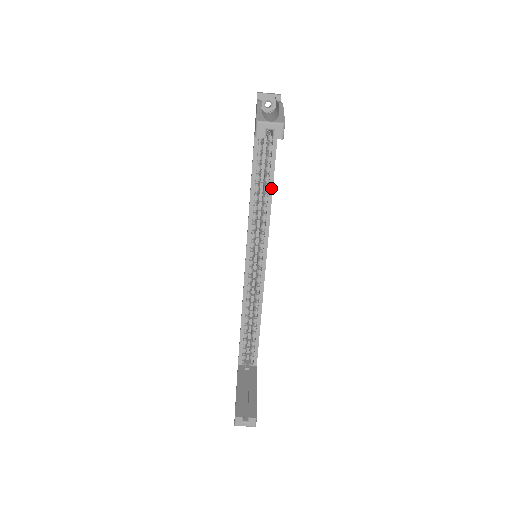
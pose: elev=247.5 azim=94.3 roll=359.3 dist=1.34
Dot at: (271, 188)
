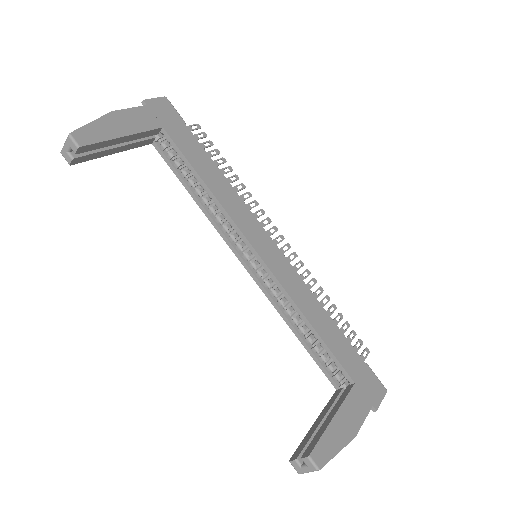
Dot at: (202, 183)
